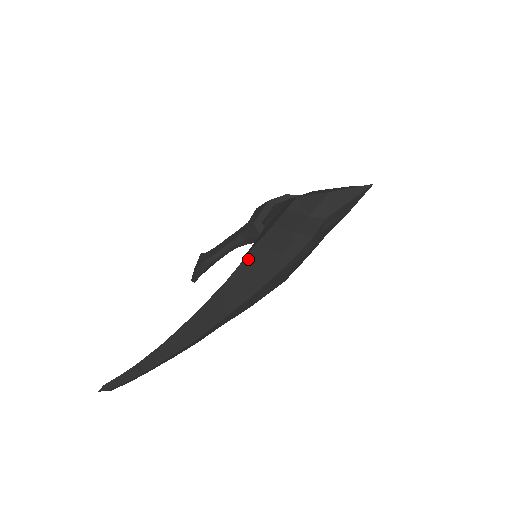
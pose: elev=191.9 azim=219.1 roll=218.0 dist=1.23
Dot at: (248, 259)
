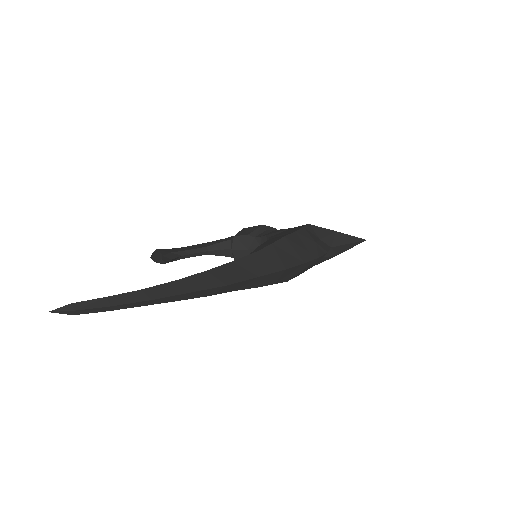
Dot at: (279, 243)
